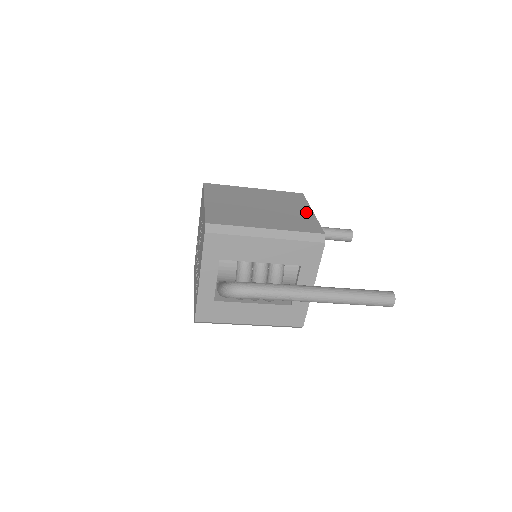
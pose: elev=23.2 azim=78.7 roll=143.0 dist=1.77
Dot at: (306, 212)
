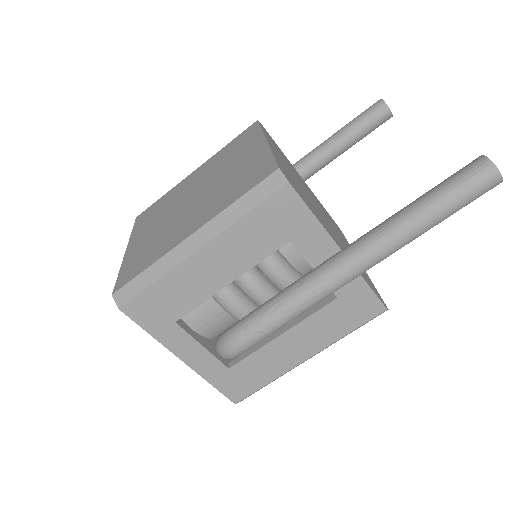
Dot at: (255, 150)
